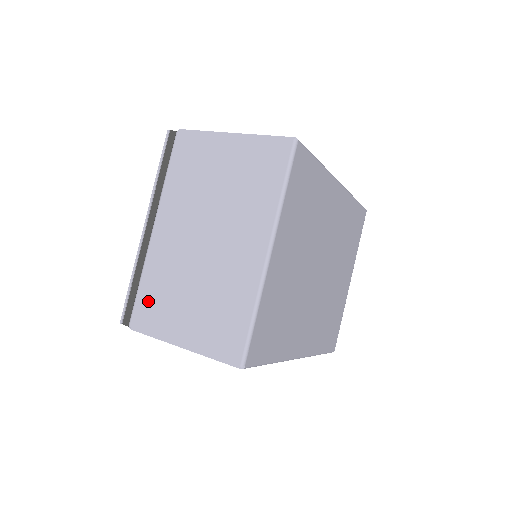
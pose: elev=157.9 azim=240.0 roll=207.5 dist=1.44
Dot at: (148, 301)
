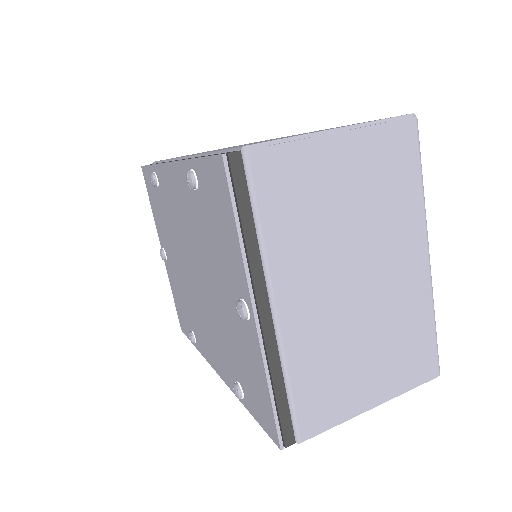
Dot at: (314, 397)
